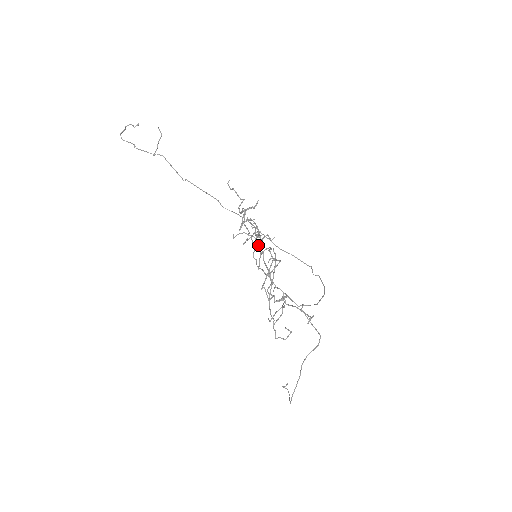
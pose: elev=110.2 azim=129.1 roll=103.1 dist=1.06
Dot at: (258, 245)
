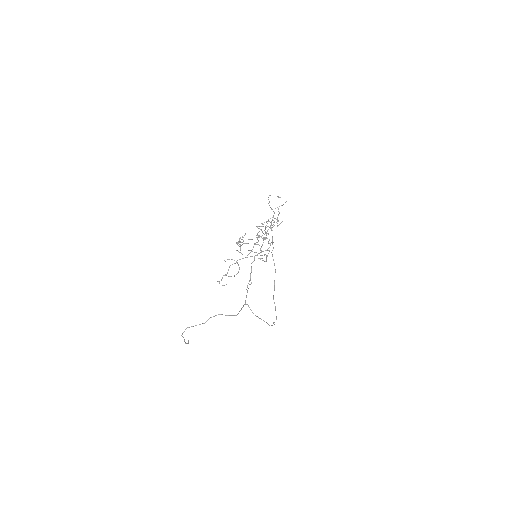
Dot at: (260, 226)
